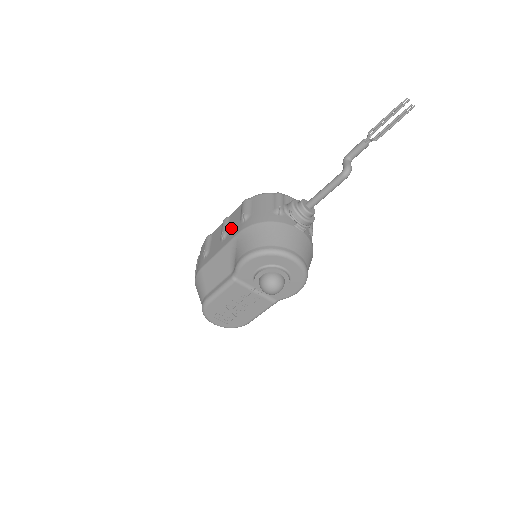
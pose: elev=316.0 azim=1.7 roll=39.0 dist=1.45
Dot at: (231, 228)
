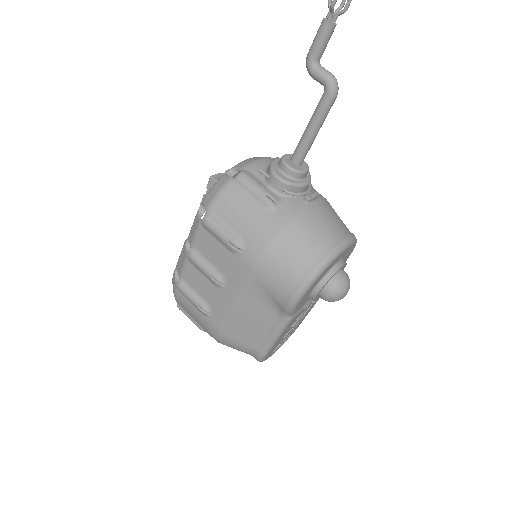
Dot at: (222, 266)
